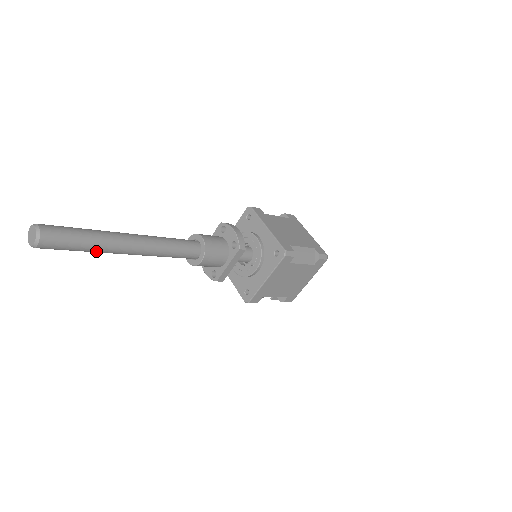
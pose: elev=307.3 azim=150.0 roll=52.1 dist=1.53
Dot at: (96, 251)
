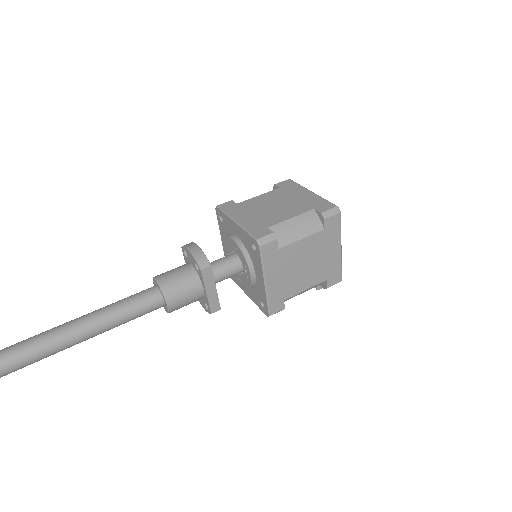
Dot at: (31, 363)
